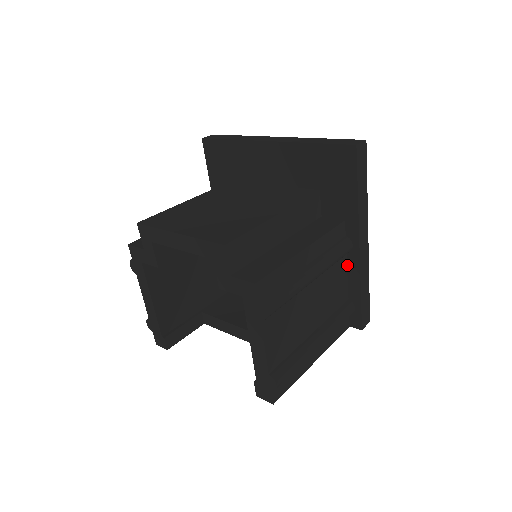
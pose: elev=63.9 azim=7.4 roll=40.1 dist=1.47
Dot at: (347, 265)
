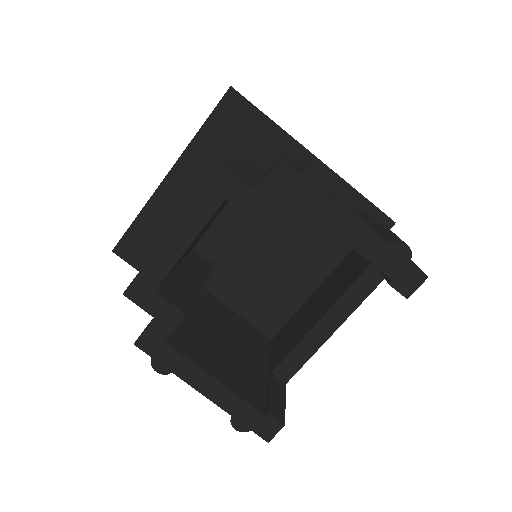
Dot at: occluded
